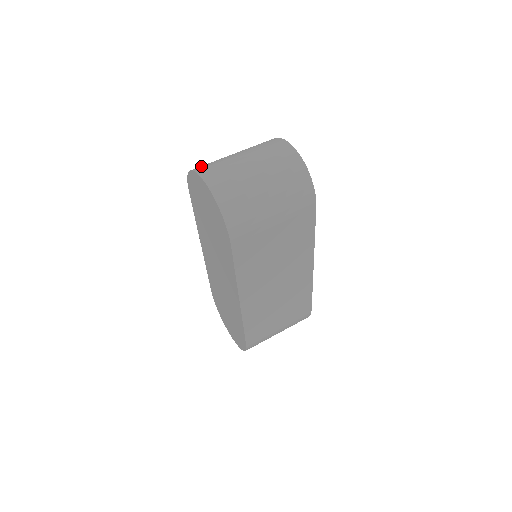
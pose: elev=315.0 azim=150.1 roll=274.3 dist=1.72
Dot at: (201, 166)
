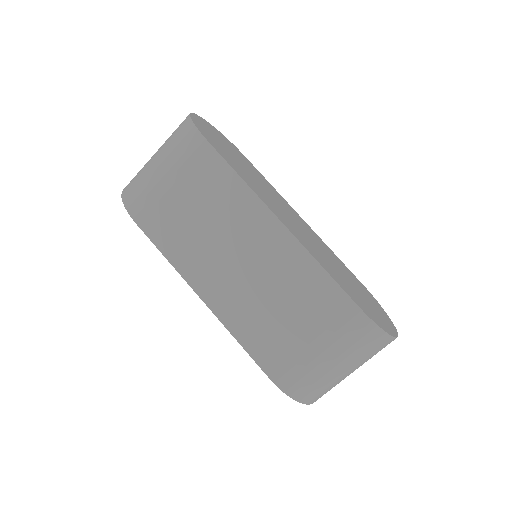
Dot at: occluded
